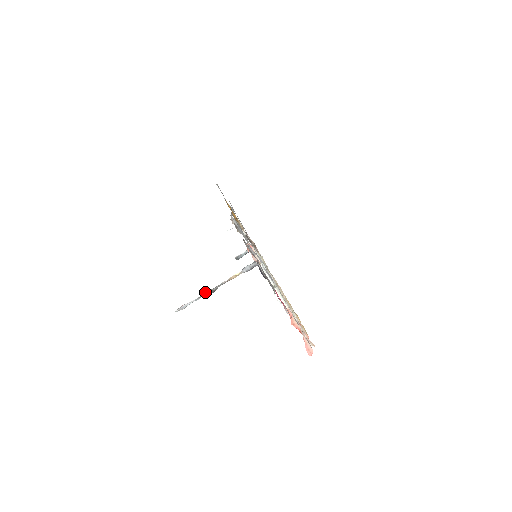
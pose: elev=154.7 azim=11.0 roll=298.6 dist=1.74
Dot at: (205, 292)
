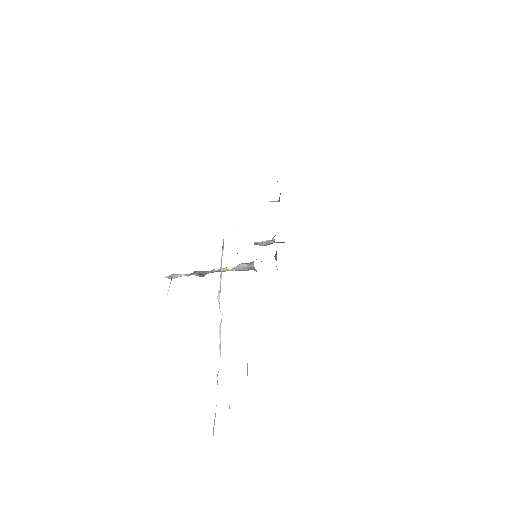
Dot at: (195, 271)
